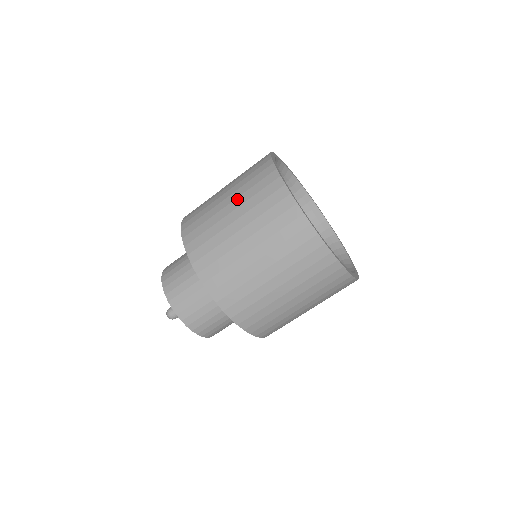
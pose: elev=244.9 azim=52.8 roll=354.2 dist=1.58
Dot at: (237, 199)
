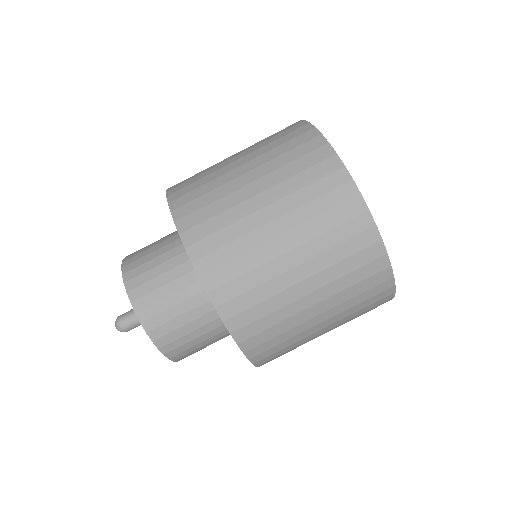
Dot at: occluded
